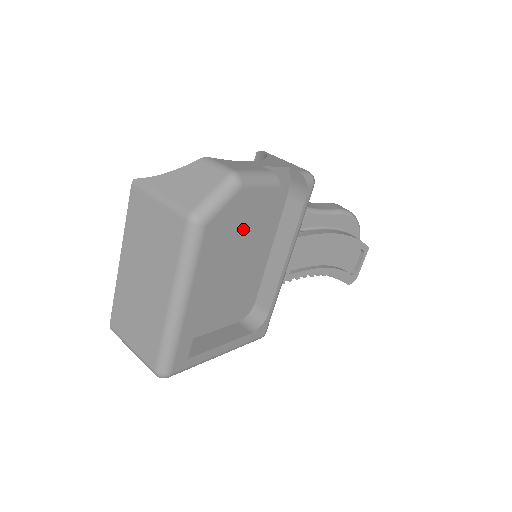
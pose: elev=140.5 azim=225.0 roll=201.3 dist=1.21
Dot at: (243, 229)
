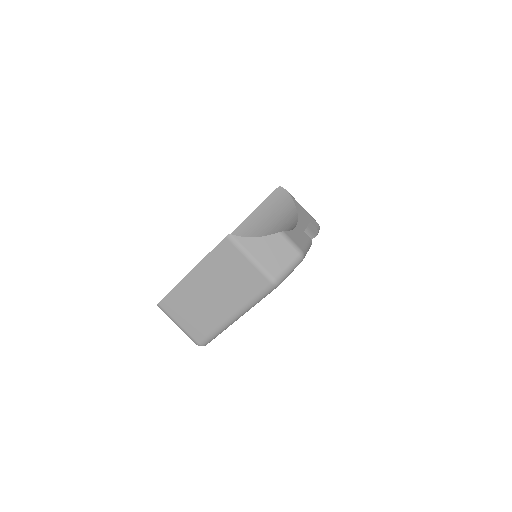
Dot at: occluded
